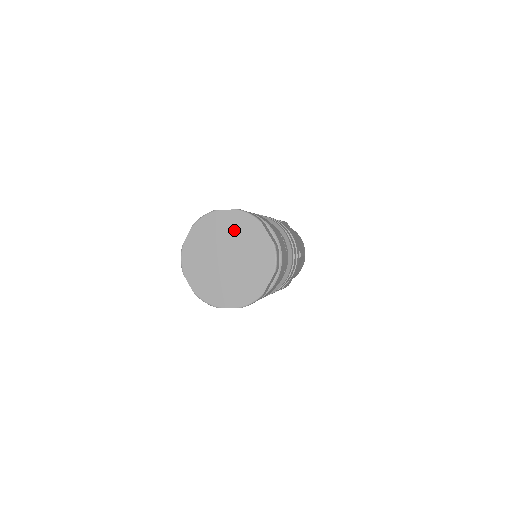
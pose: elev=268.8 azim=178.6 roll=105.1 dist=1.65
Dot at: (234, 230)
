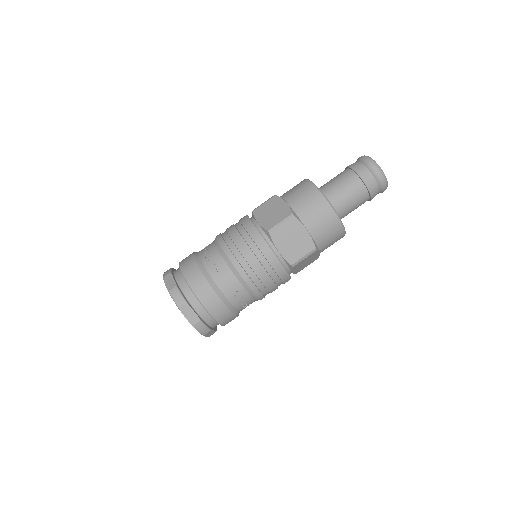
Dot at: occluded
